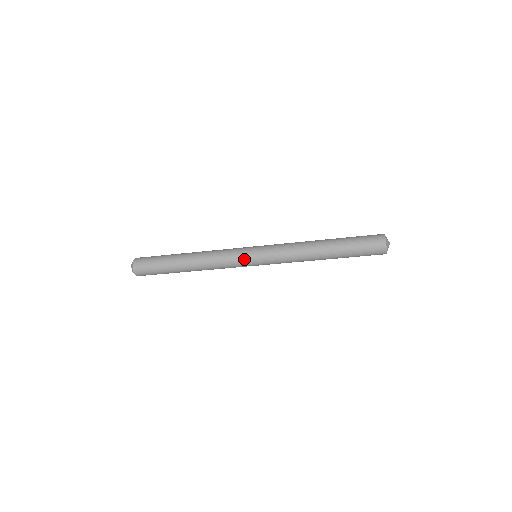
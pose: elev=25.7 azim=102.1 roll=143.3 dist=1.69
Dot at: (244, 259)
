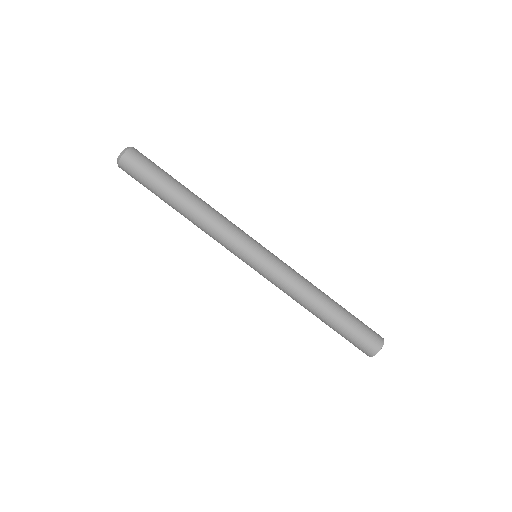
Dot at: (250, 243)
